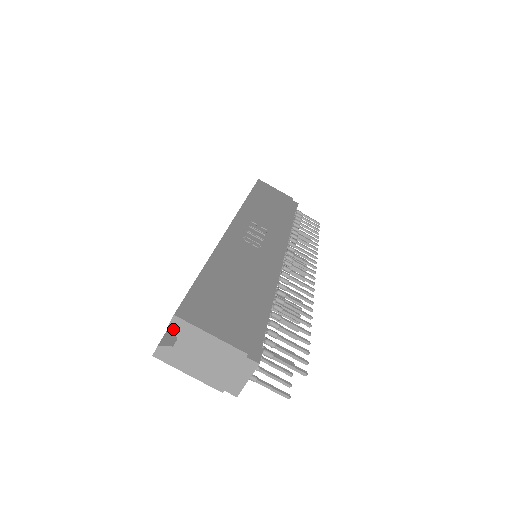
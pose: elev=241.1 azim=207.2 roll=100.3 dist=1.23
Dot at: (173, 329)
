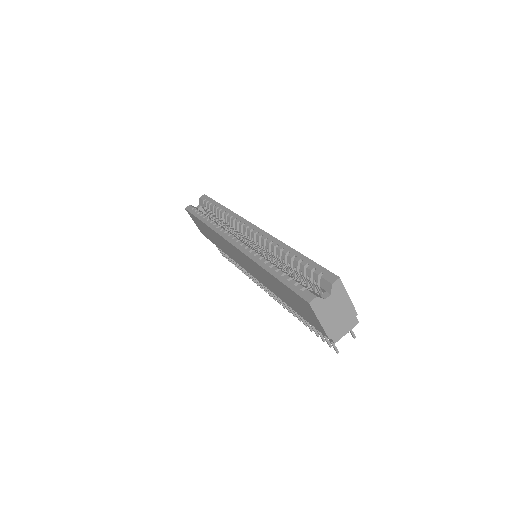
Dot at: (333, 287)
